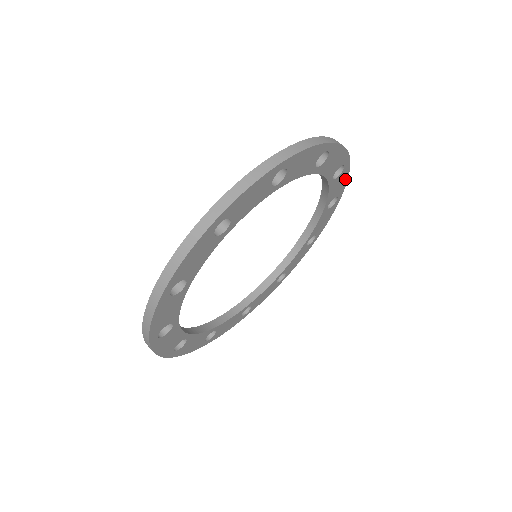
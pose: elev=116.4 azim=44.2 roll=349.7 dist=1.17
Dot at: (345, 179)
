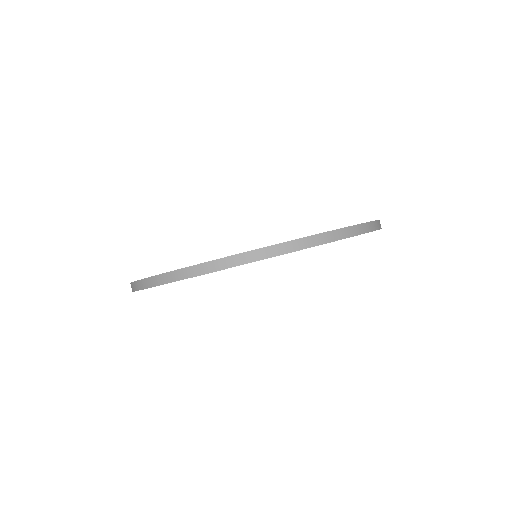
Dot at: occluded
